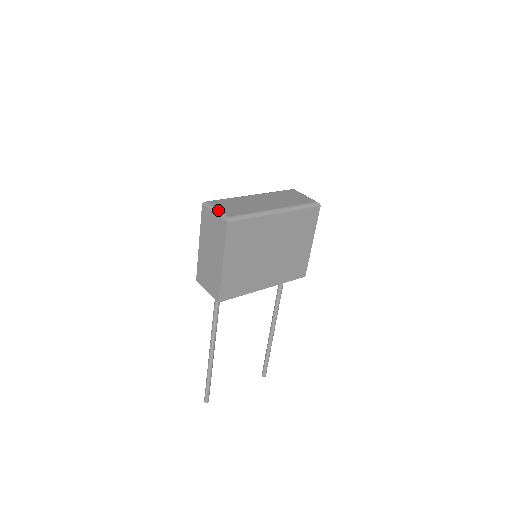
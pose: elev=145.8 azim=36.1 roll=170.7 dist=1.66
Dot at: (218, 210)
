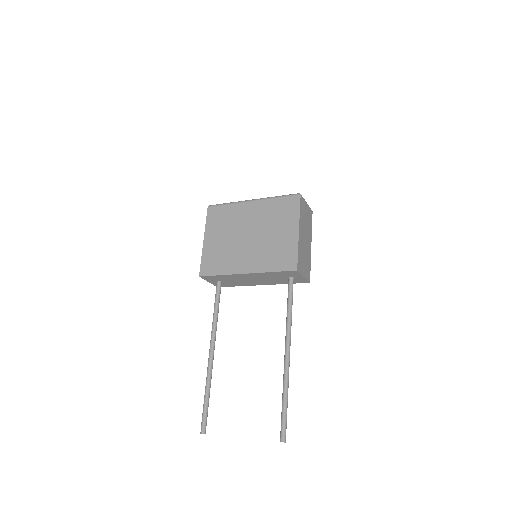
Dot at: occluded
